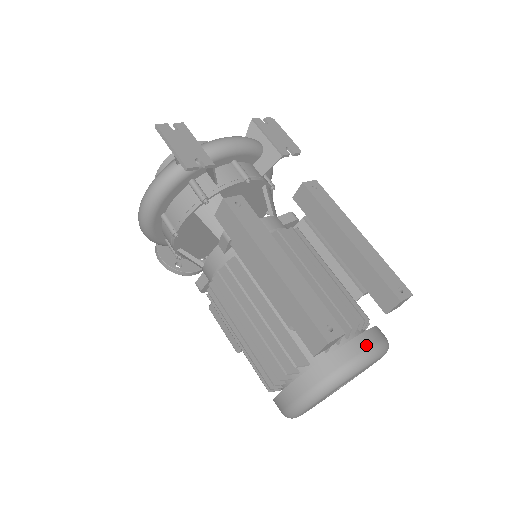
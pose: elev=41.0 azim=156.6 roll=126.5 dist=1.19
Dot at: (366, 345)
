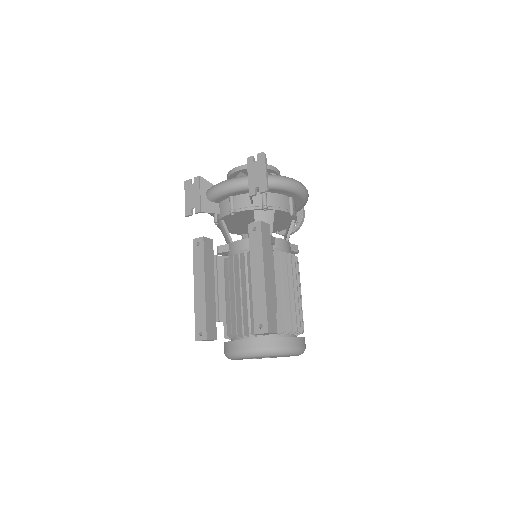
Dot at: (238, 348)
